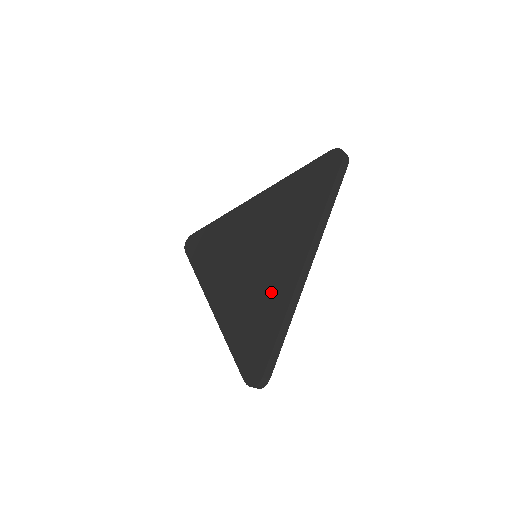
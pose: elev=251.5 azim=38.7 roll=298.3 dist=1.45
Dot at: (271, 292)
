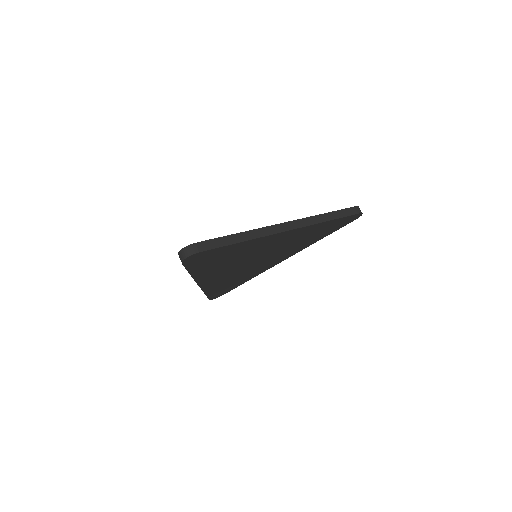
Dot at: occluded
